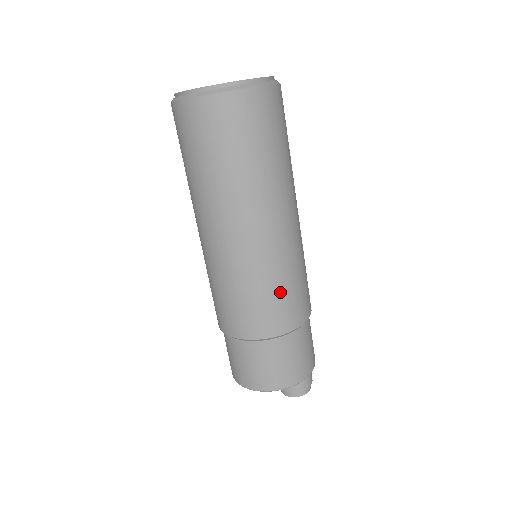
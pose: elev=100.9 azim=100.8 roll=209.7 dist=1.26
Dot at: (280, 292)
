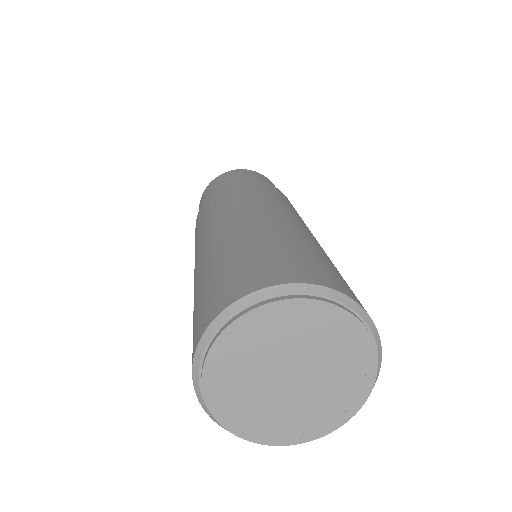
Dot at: occluded
